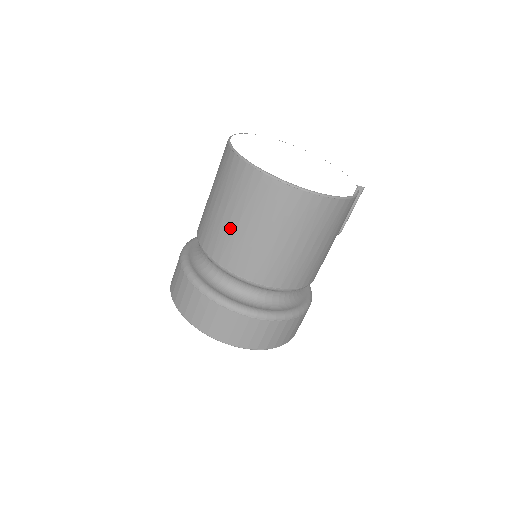
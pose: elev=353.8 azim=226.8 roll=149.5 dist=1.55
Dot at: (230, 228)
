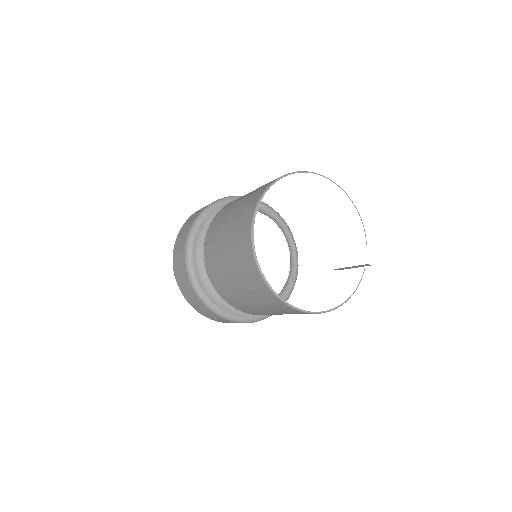
Dot at: (231, 285)
